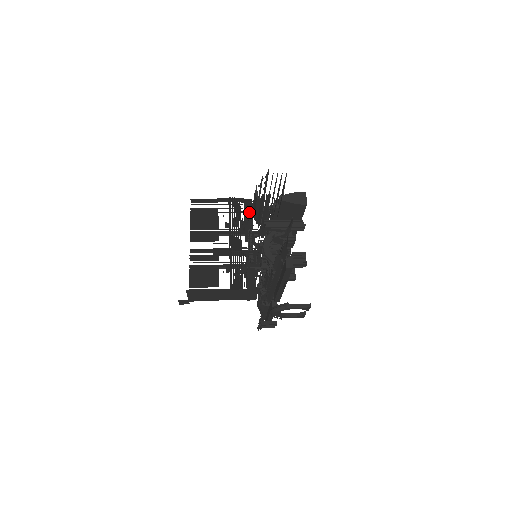
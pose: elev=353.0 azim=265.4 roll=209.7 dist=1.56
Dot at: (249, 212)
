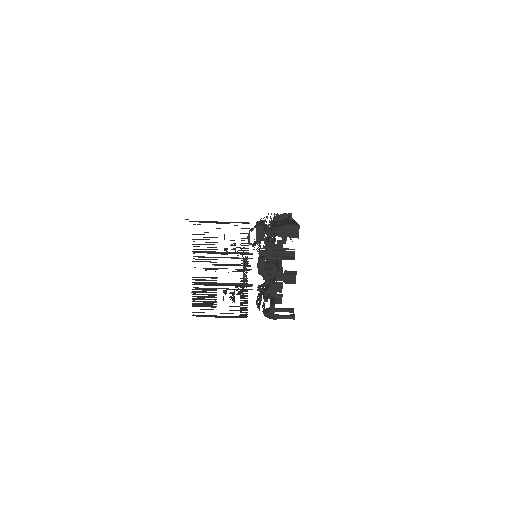
Dot at: (246, 238)
